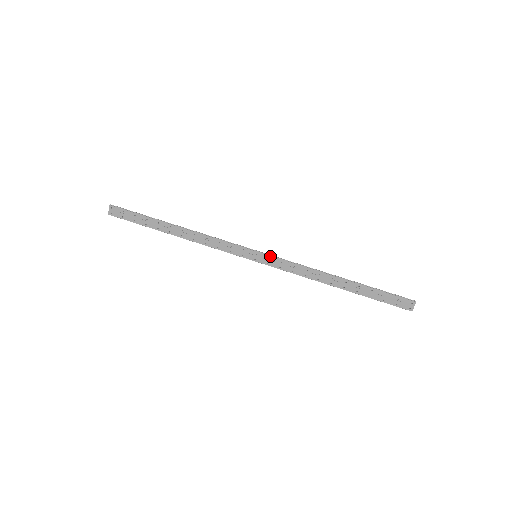
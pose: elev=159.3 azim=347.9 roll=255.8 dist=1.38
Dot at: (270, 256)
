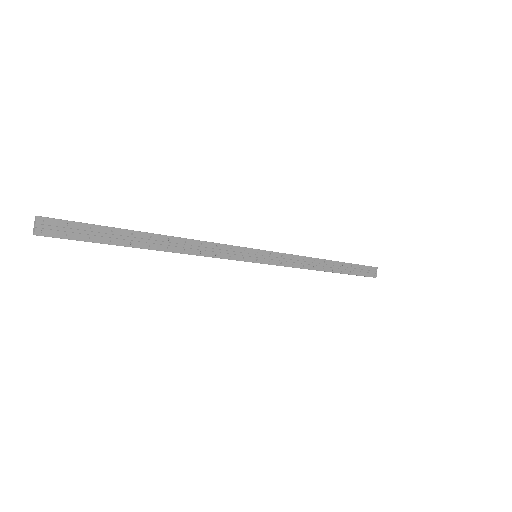
Dot at: (271, 251)
